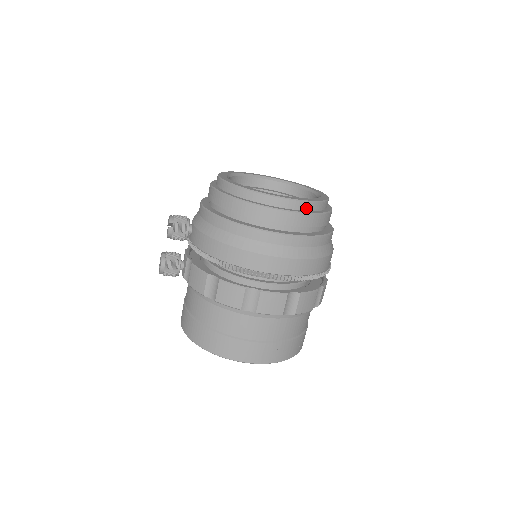
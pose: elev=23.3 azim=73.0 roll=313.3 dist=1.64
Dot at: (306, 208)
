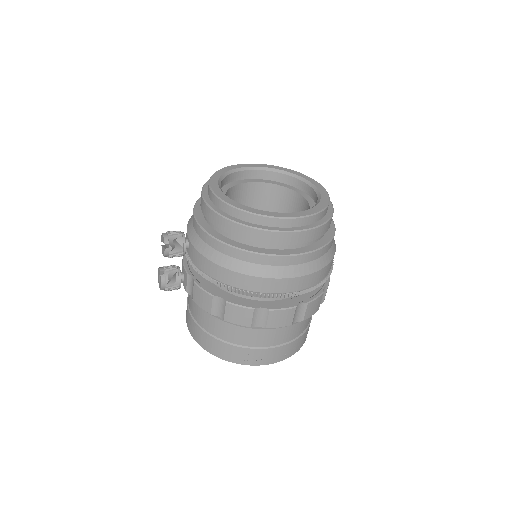
Dot at: (309, 222)
